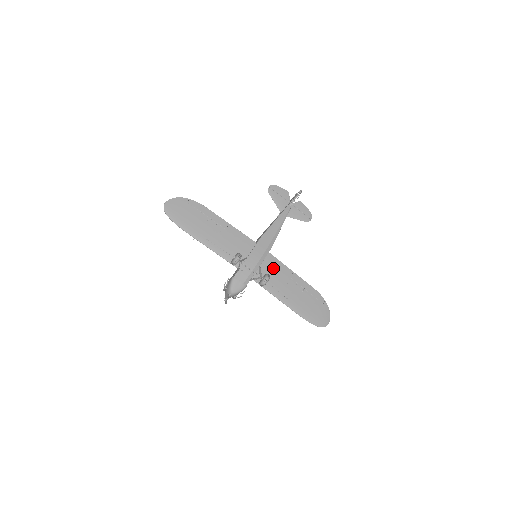
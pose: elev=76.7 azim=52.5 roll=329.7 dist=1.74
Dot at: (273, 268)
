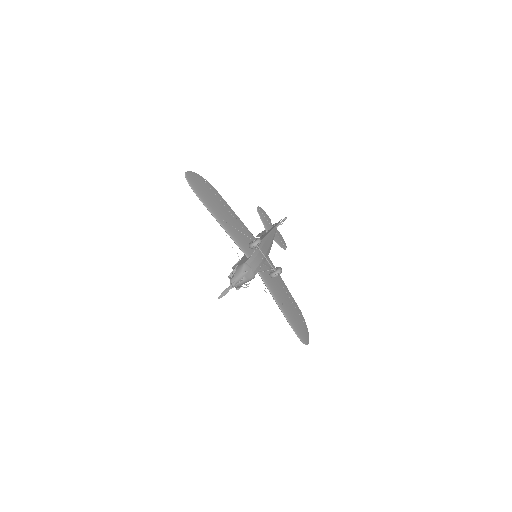
Dot at: occluded
